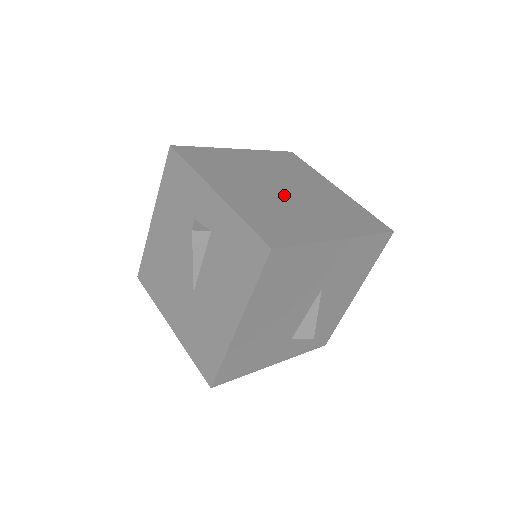
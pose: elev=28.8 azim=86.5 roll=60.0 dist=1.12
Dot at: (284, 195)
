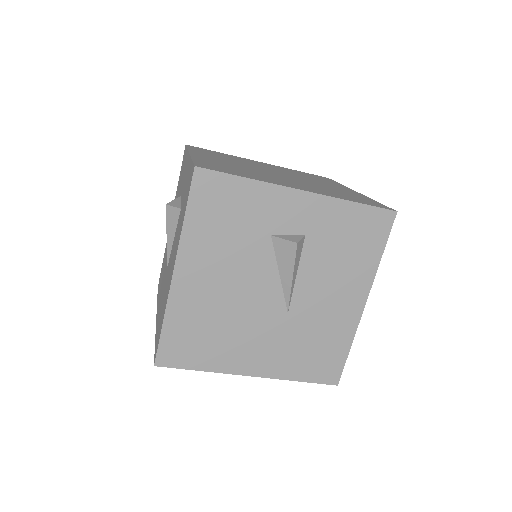
Dot at: (291, 177)
